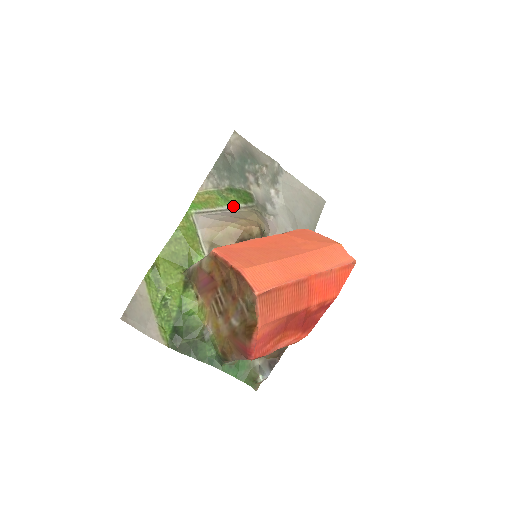
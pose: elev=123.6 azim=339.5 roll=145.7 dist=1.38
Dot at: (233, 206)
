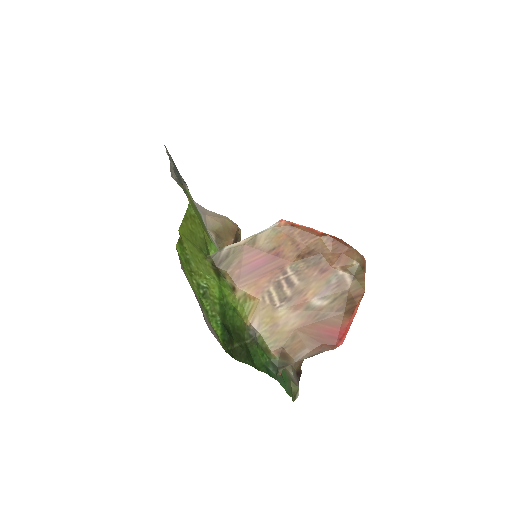
Dot at: occluded
